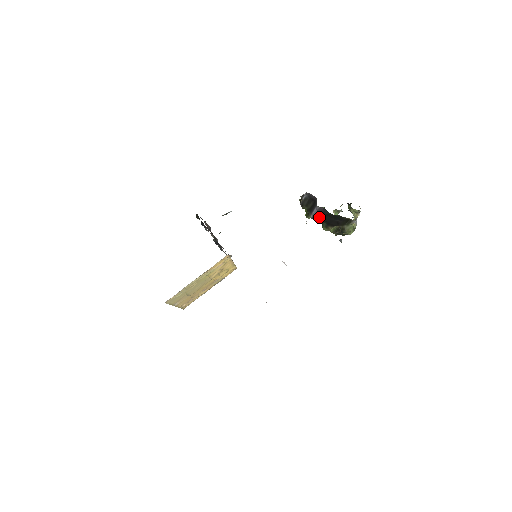
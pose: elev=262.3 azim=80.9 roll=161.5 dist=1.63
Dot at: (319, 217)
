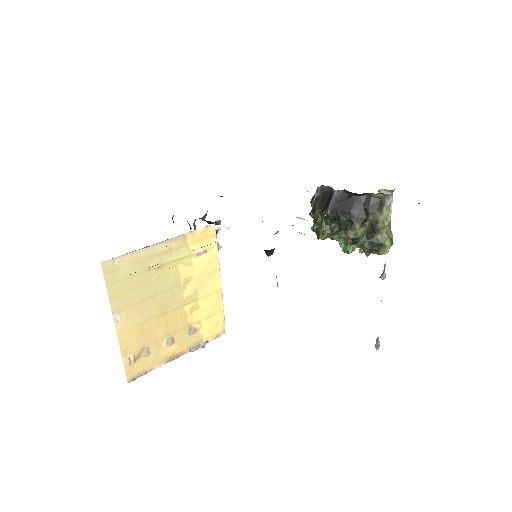
Dot at: (339, 209)
